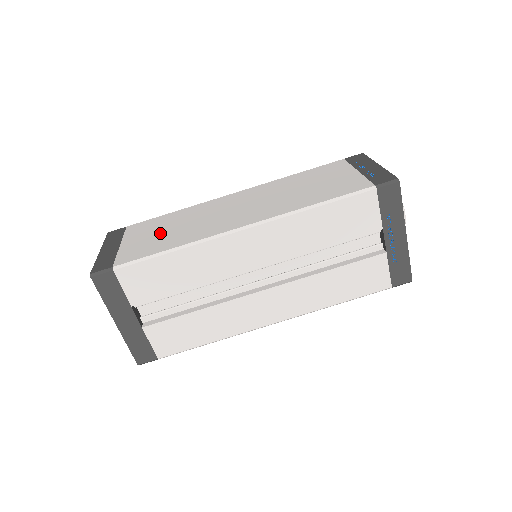
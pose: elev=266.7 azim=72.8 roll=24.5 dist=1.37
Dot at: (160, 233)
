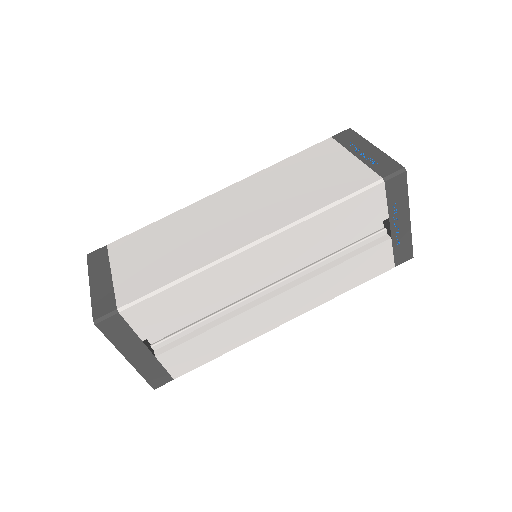
Dot at: (155, 255)
